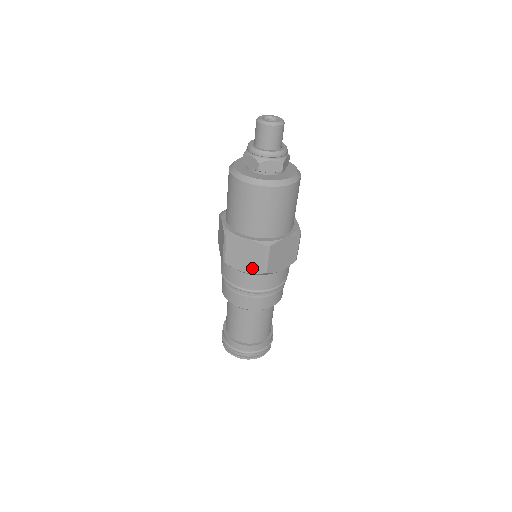
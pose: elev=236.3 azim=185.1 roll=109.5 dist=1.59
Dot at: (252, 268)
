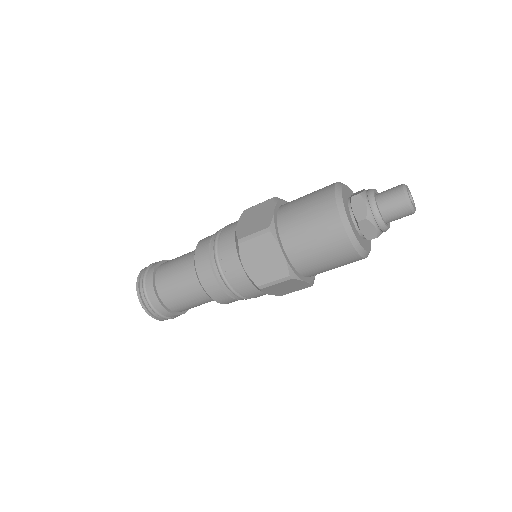
Dot at: (279, 293)
